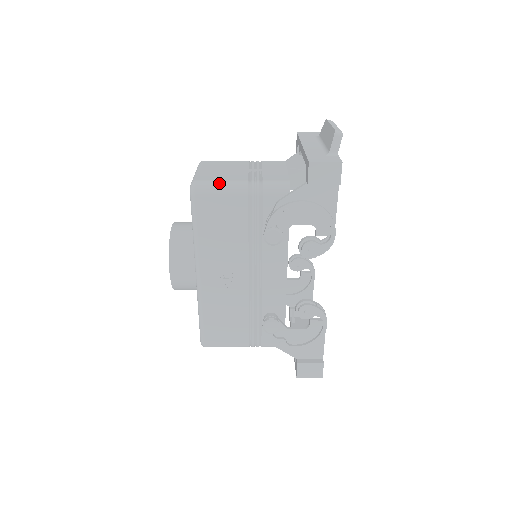
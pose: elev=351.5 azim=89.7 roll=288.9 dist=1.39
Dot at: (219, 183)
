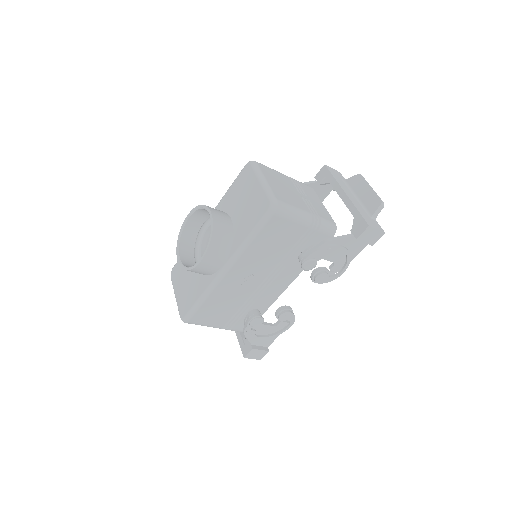
Dot at: (294, 209)
